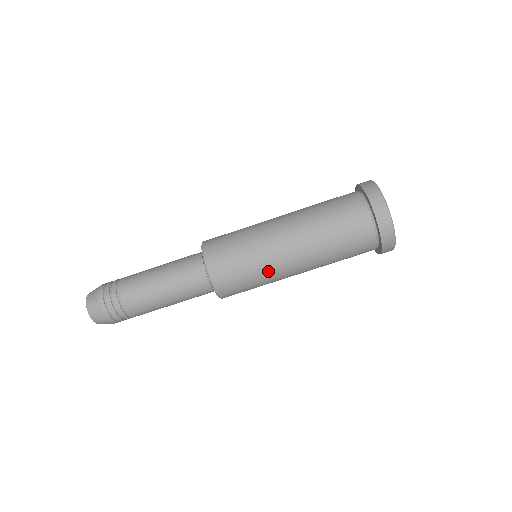
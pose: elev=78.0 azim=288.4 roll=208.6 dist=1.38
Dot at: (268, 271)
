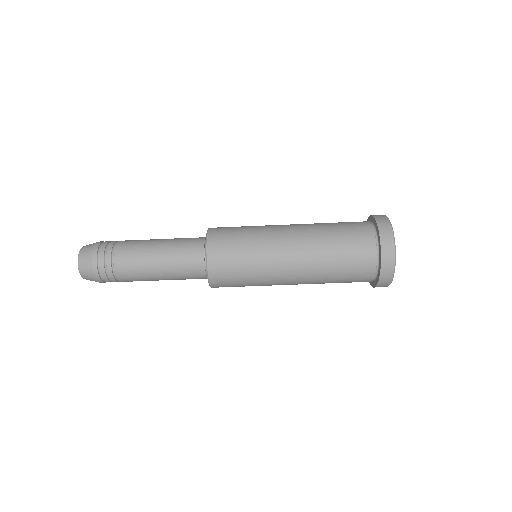
Dot at: occluded
